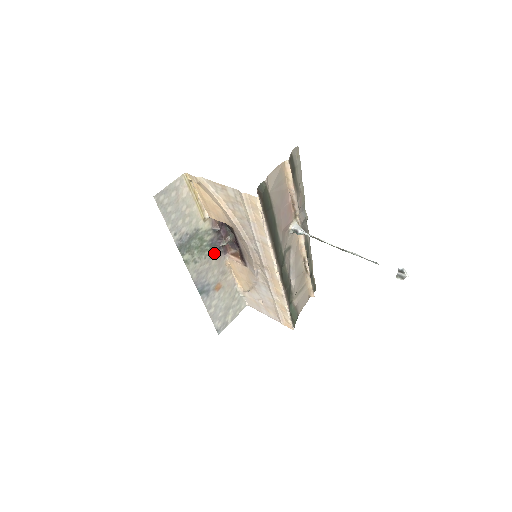
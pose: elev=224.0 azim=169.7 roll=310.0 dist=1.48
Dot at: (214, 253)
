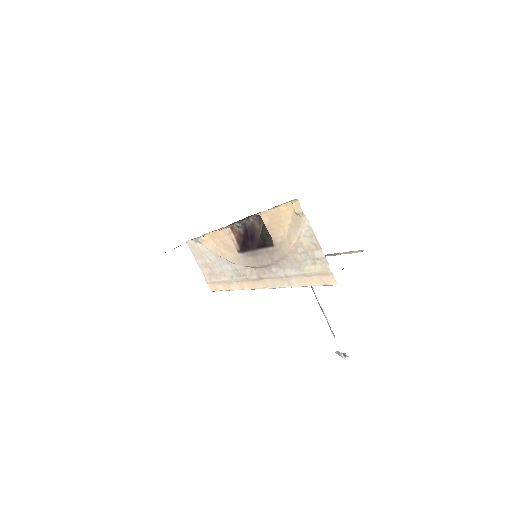
Dot at: occluded
